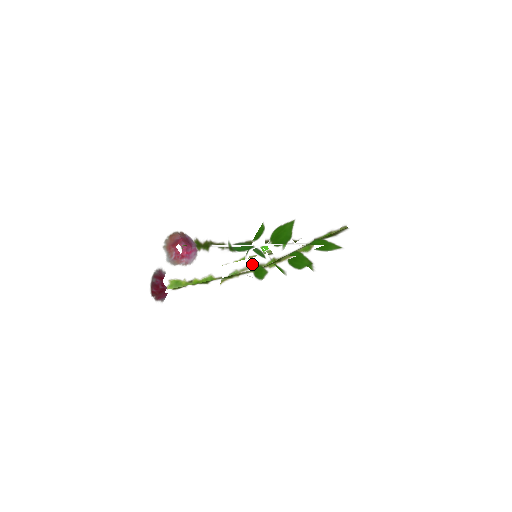
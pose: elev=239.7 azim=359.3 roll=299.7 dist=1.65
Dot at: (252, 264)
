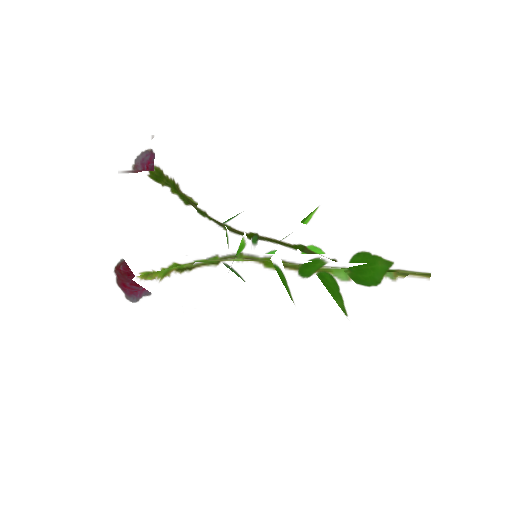
Dot at: (241, 253)
